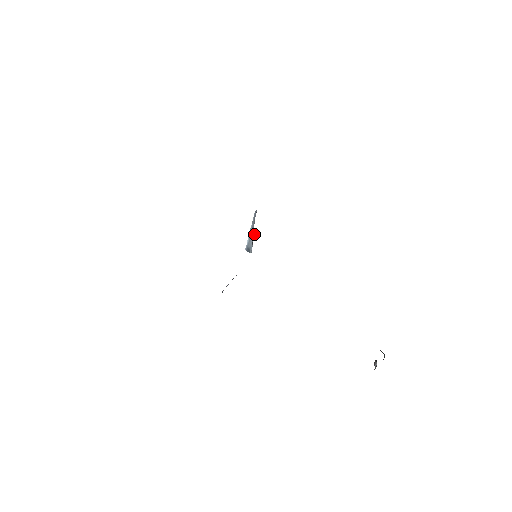
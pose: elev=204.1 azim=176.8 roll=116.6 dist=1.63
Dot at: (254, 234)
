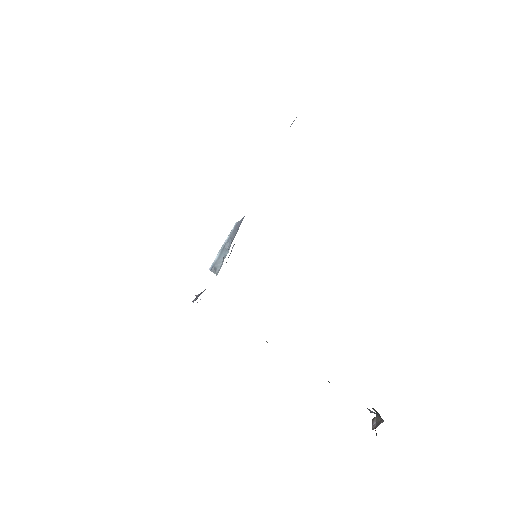
Dot at: (229, 249)
